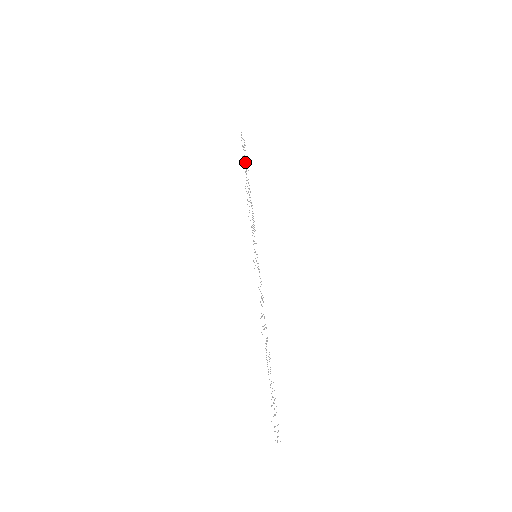
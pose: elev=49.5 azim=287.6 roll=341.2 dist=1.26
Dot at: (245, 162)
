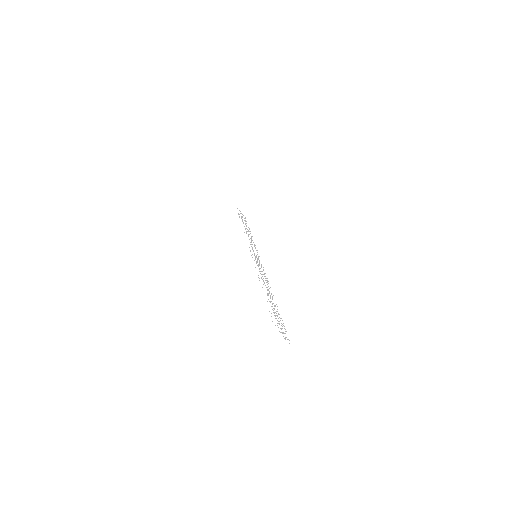
Dot at: occluded
